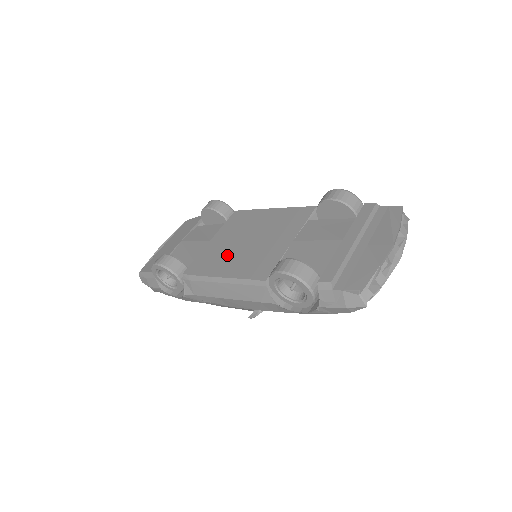
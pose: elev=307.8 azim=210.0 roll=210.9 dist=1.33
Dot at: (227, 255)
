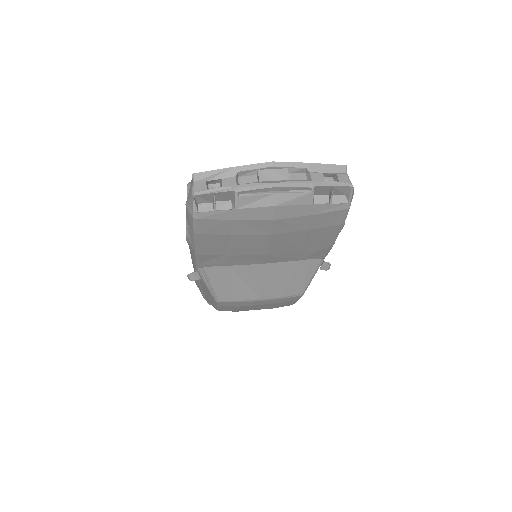
Dot at: occluded
